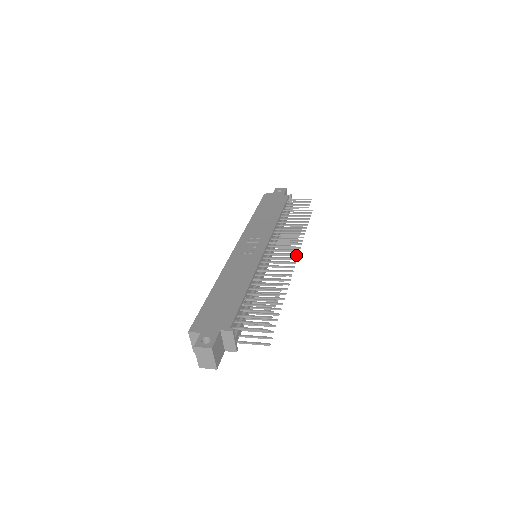
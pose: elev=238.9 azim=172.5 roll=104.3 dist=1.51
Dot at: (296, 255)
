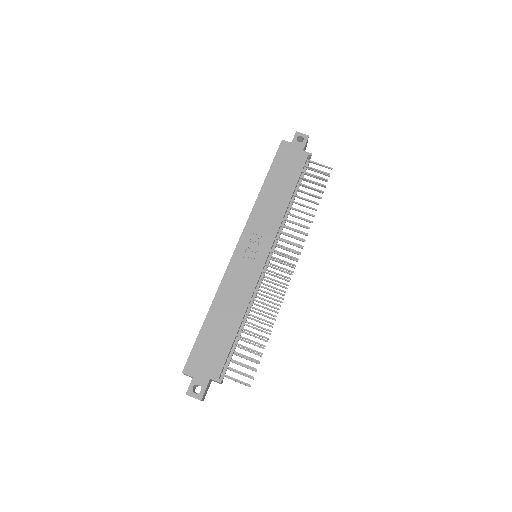
Dot at: (296, 259)
